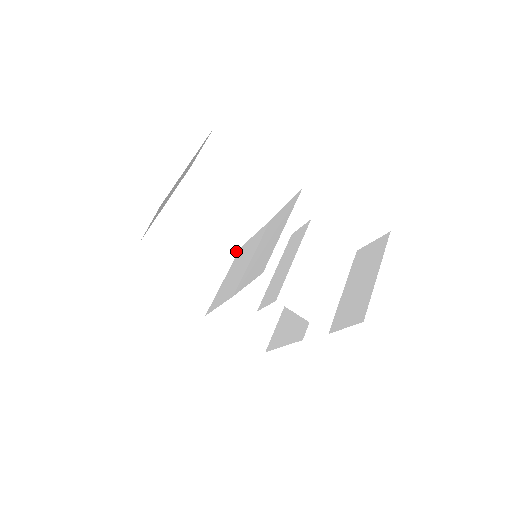
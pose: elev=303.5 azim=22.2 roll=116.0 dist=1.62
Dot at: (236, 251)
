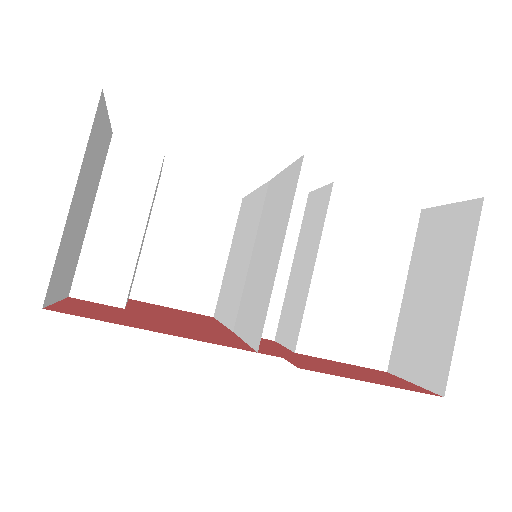
Dot at: (237, 207)
